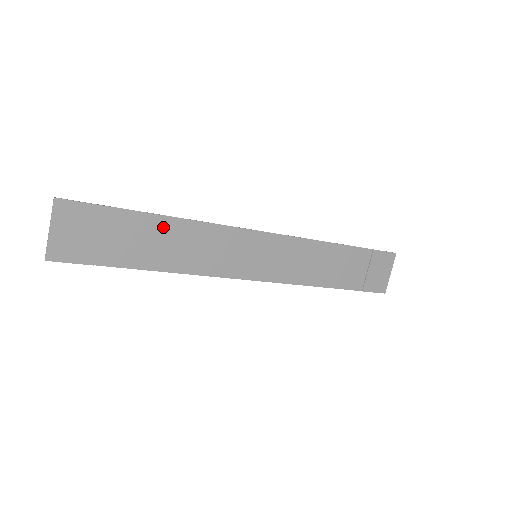
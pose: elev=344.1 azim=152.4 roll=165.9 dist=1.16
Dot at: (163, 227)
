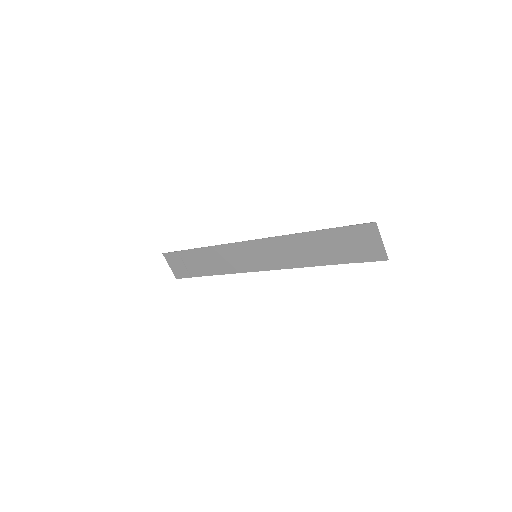
Dot at: (203, 253)
